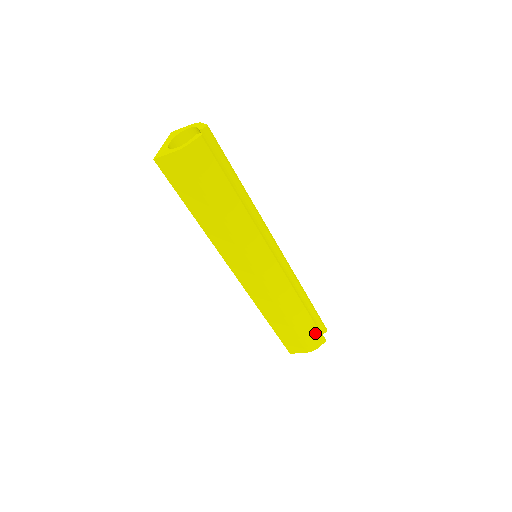
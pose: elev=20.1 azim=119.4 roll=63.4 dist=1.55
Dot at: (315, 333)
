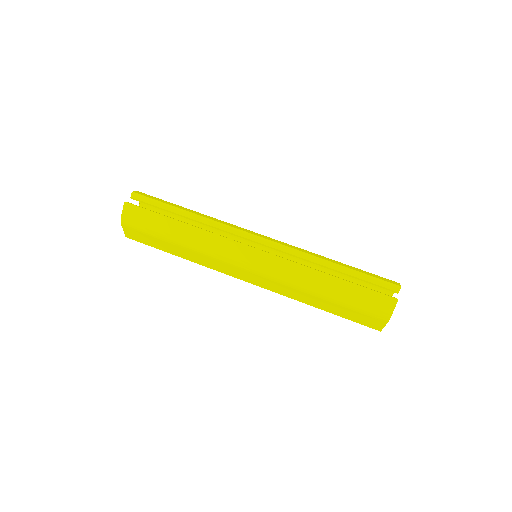
Dot at: (372, 298)
